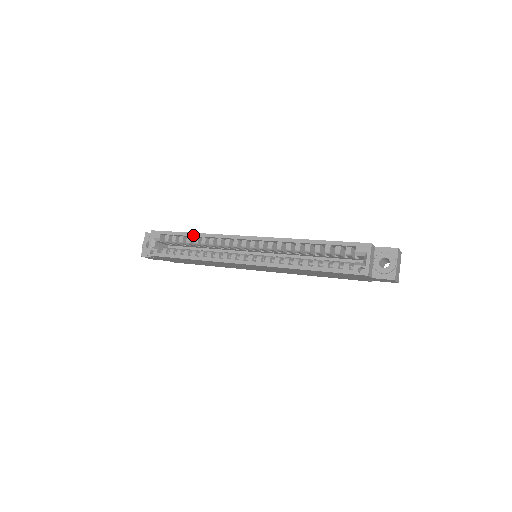
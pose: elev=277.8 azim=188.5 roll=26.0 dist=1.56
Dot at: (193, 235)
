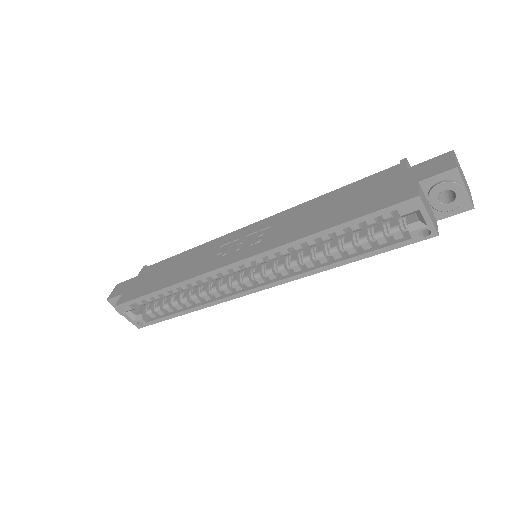
Dot at: (167, 290)
